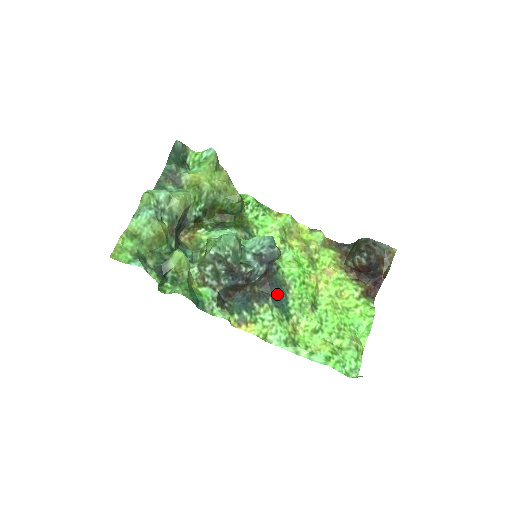
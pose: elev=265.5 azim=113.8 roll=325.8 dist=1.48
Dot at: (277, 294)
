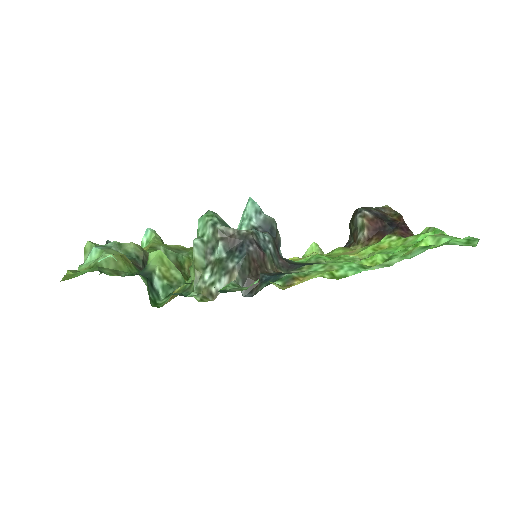
Dot at: occluded
